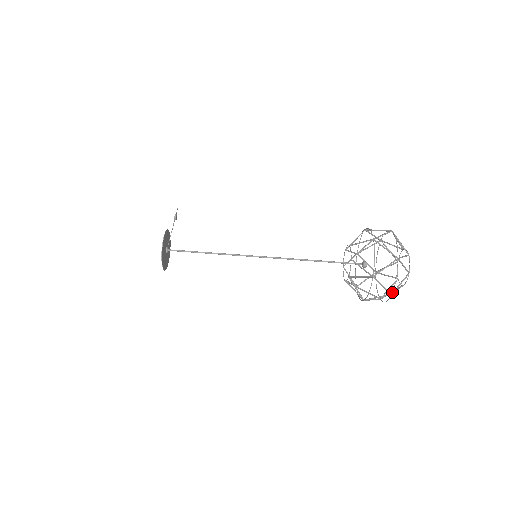
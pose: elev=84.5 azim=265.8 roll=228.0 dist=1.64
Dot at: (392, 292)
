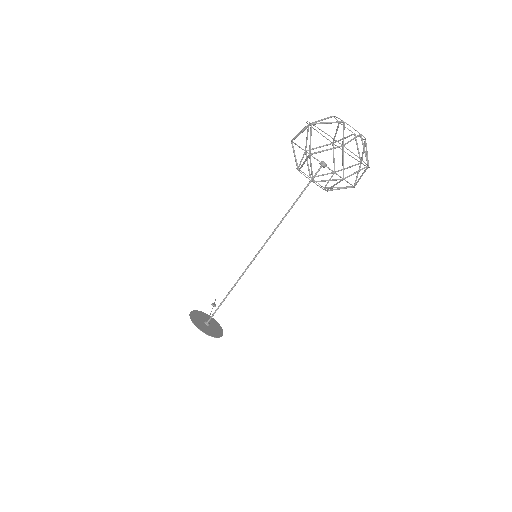
Dot at: occluded
